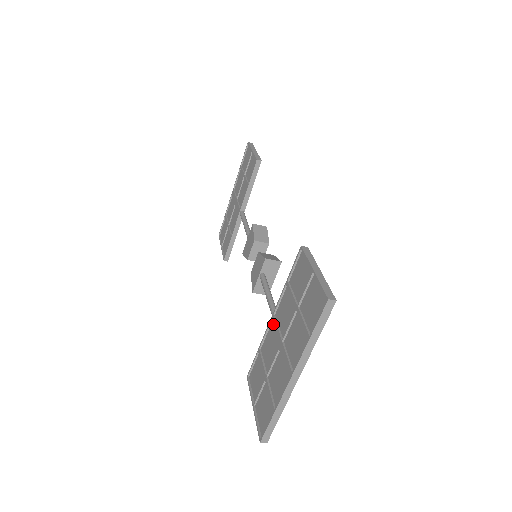
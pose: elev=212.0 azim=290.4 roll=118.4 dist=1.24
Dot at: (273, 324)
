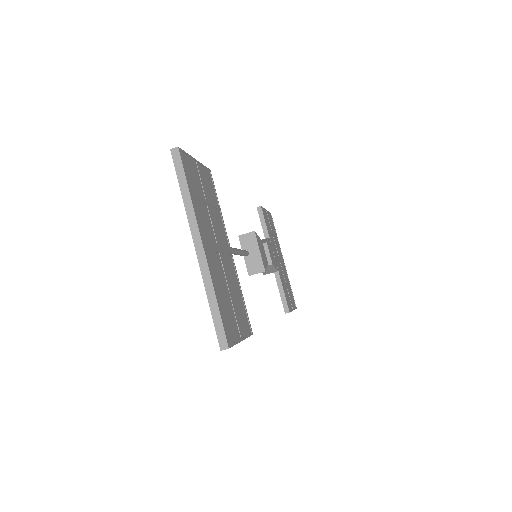
Dot at: occluded
